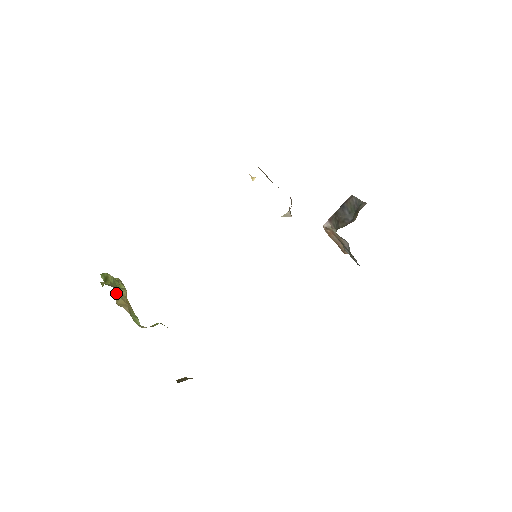
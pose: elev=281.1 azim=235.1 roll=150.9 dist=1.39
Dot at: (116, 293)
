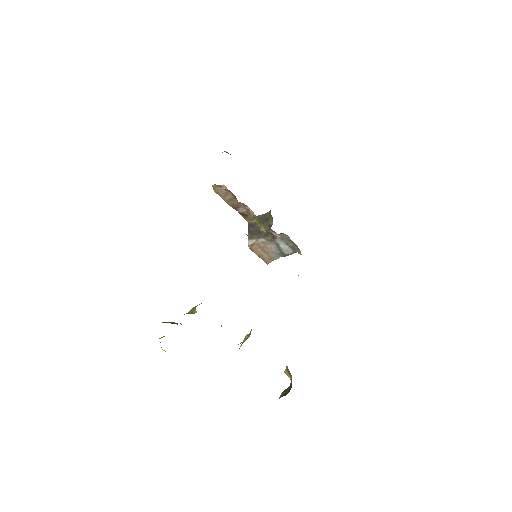
Dot at: occluded
